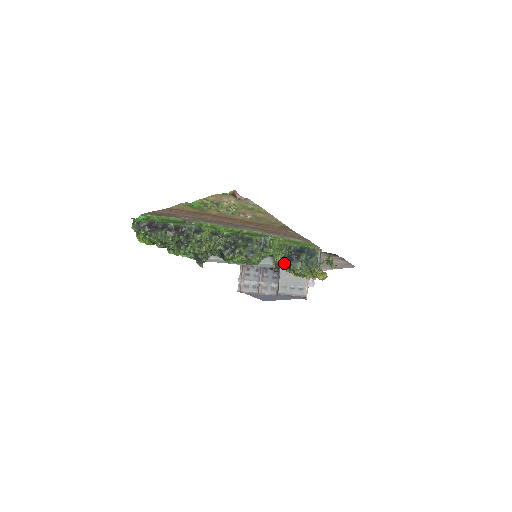
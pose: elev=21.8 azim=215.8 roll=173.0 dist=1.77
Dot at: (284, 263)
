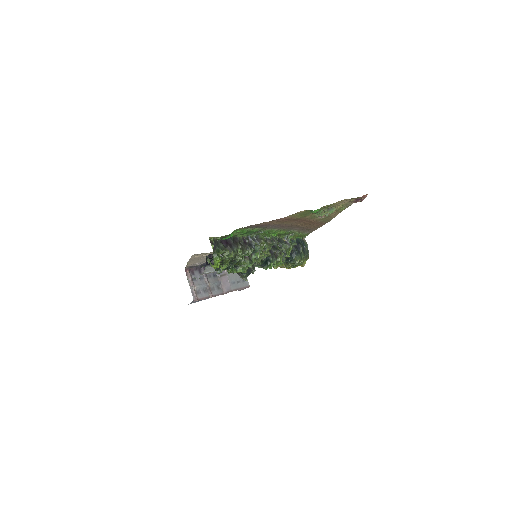
Dot at: (286, 258)
